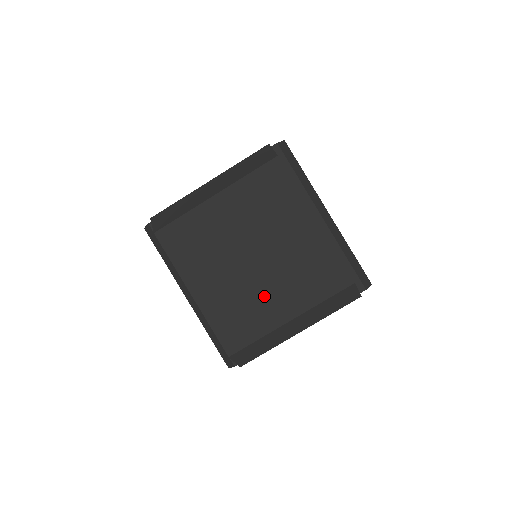
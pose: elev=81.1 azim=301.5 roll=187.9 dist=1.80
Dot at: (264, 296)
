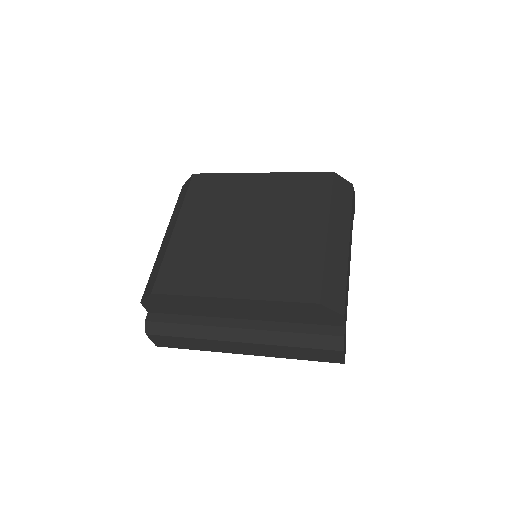
Dot at: (287, 239)
